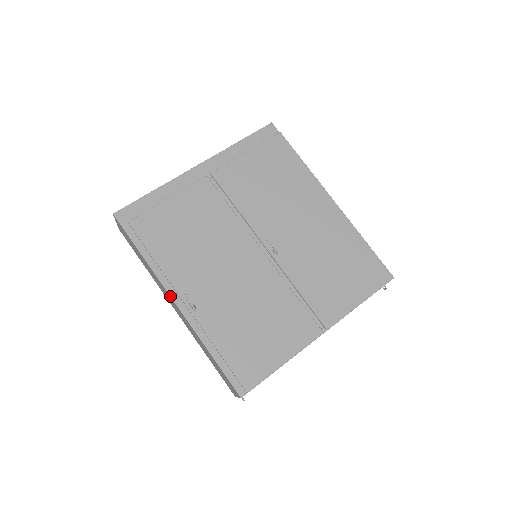
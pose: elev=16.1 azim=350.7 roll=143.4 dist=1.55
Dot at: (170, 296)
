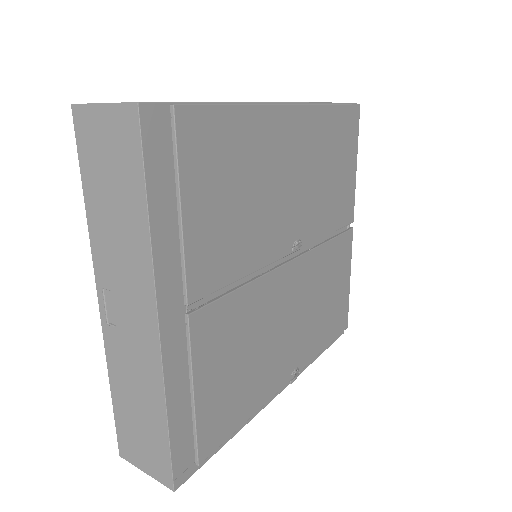
Dot at: occluded
